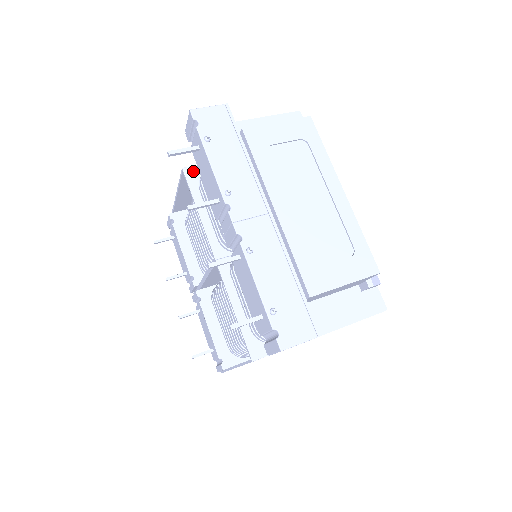
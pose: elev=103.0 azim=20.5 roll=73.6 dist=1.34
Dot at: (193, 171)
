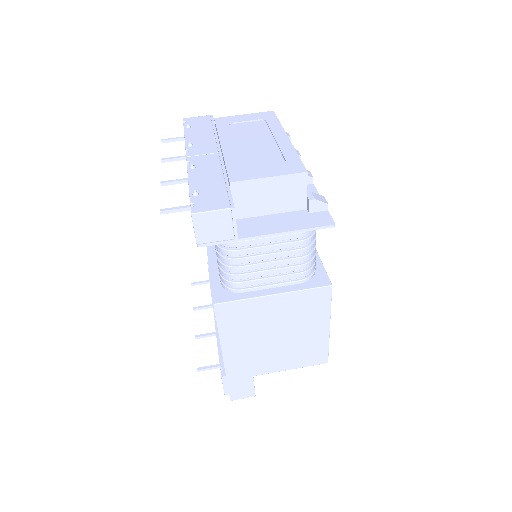
Dot at: occluded
